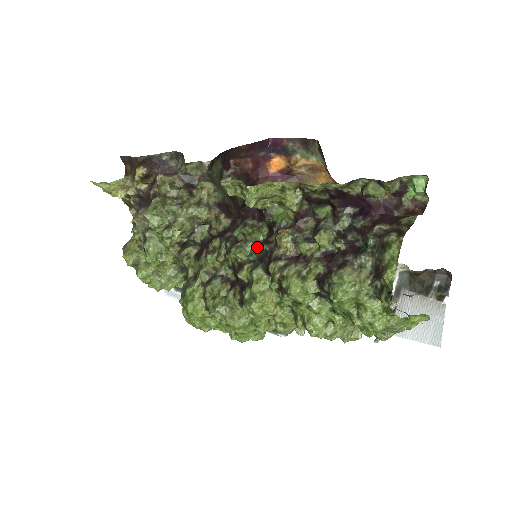
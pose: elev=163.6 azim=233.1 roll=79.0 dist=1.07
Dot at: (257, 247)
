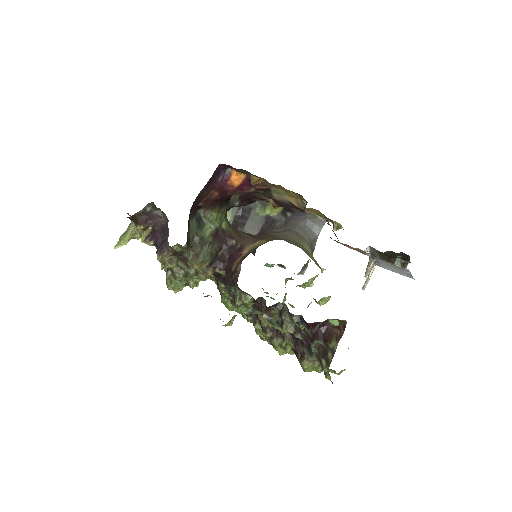
Dot at: (250, 307)
